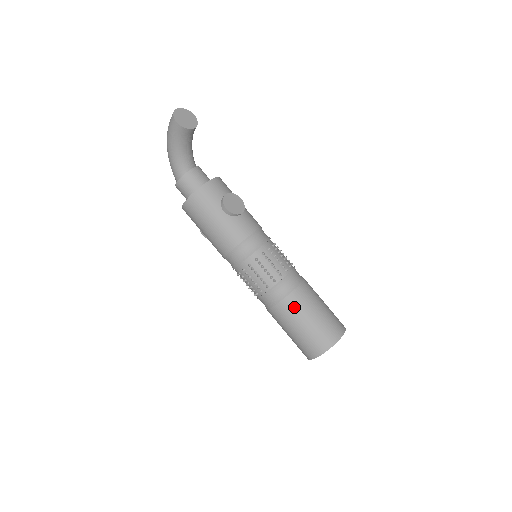
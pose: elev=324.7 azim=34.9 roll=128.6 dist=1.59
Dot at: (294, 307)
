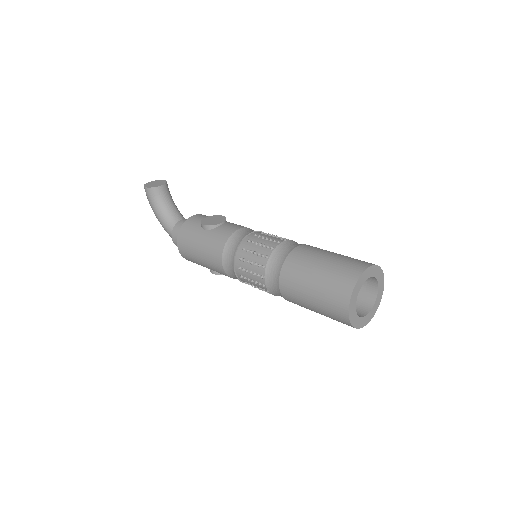
Dot at: (295, 268)
